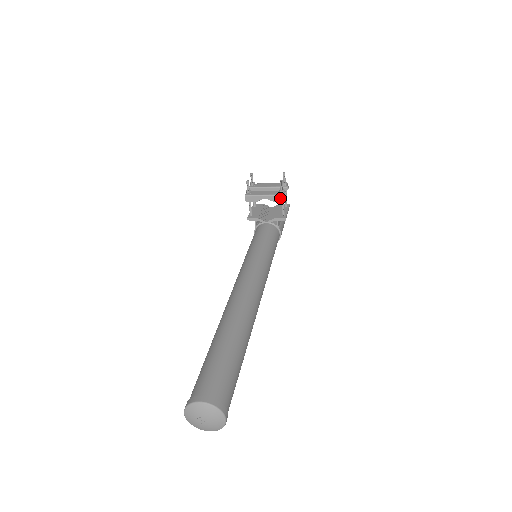
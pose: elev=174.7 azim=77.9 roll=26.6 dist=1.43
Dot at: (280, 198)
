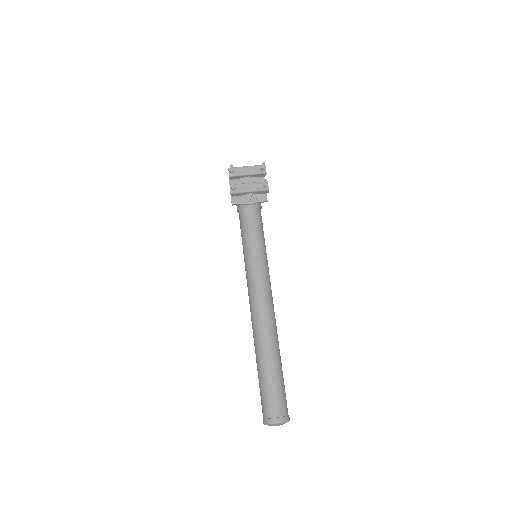
Dot at: (265, 192)
